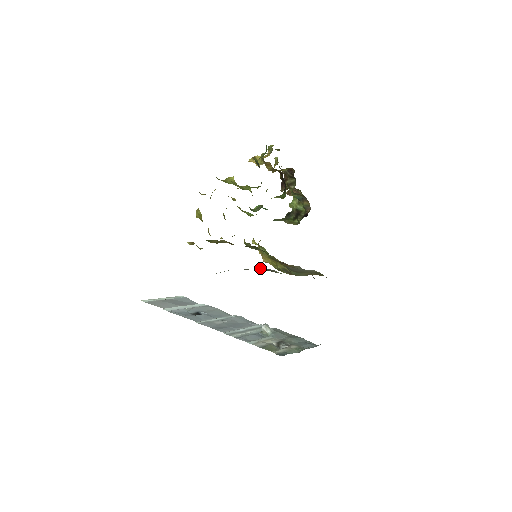
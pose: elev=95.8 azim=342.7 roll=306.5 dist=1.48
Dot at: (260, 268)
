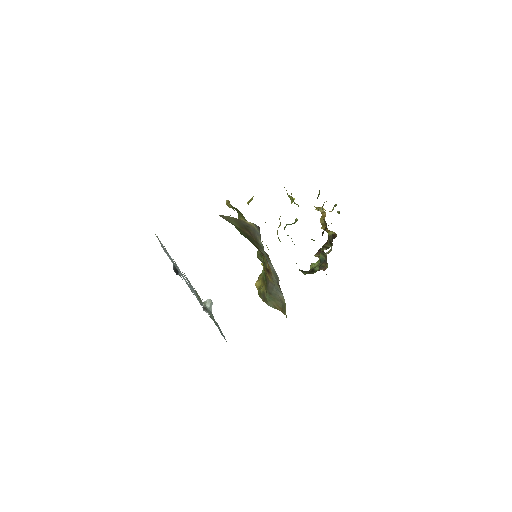
Dot at: (253, 224)
